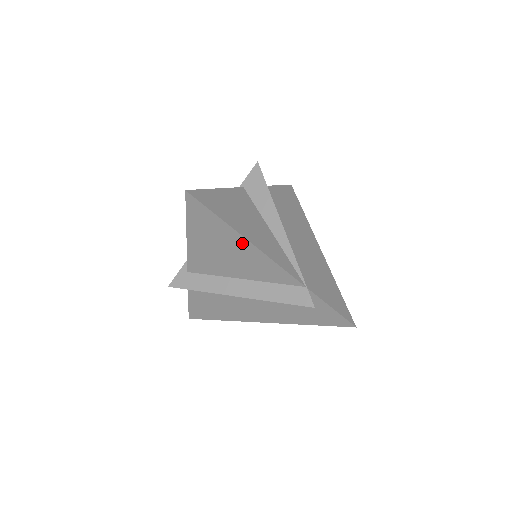
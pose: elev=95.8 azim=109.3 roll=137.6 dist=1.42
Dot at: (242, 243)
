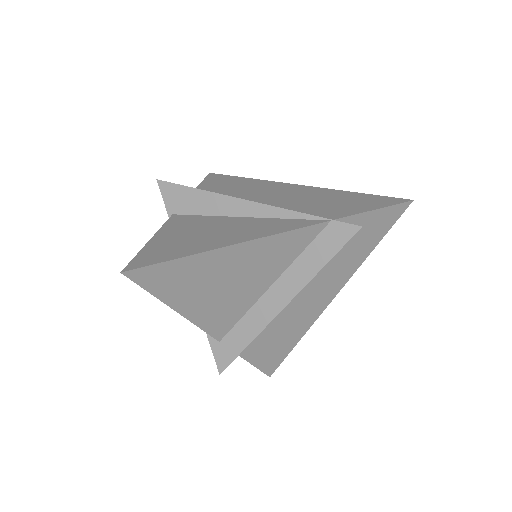
Dot at: (230, 254)
